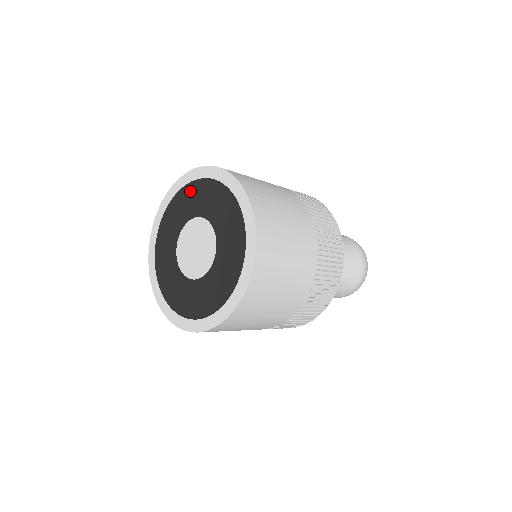
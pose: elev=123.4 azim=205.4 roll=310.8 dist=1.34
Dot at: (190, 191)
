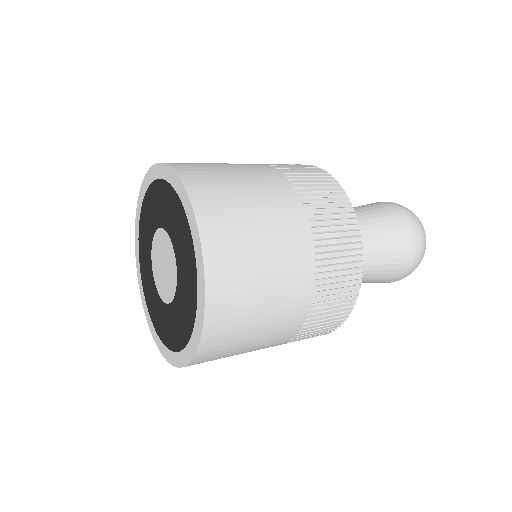
Dot at: (161, 191)
